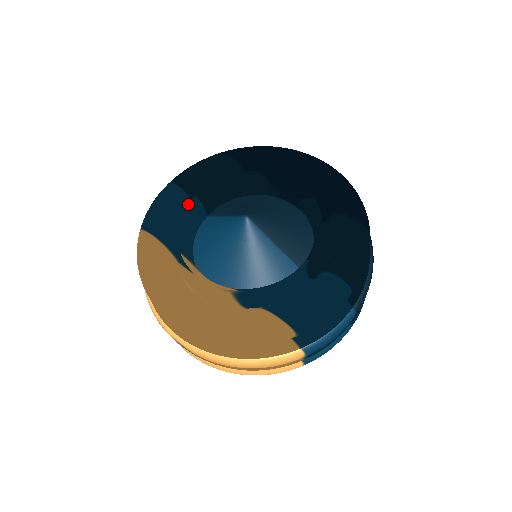
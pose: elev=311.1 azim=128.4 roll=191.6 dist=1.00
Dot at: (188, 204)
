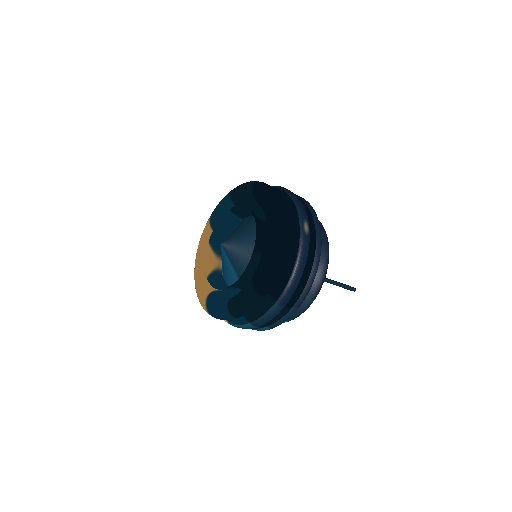
Dot at: (225, 213)
